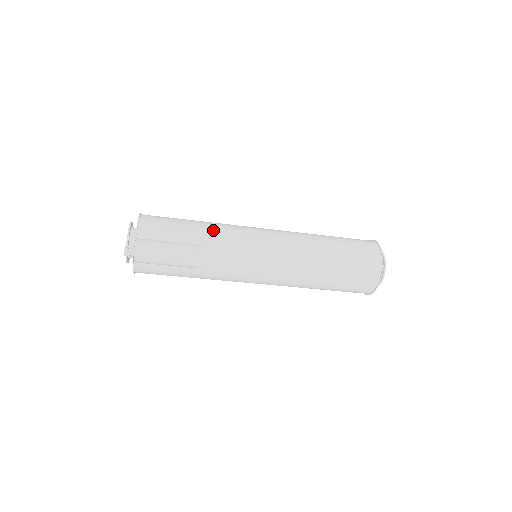
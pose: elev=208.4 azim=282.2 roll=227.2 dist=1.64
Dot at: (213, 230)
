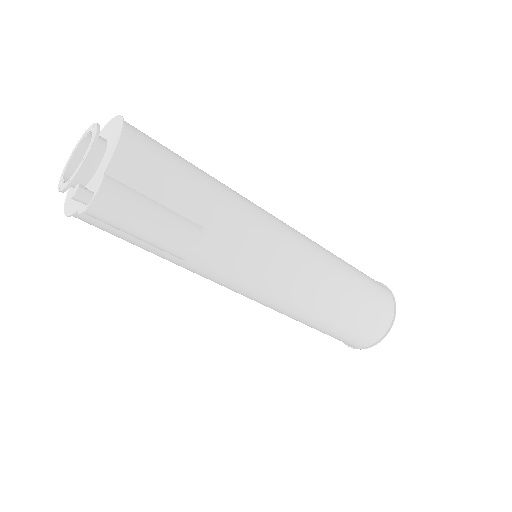
Dot at: (229, 208)
